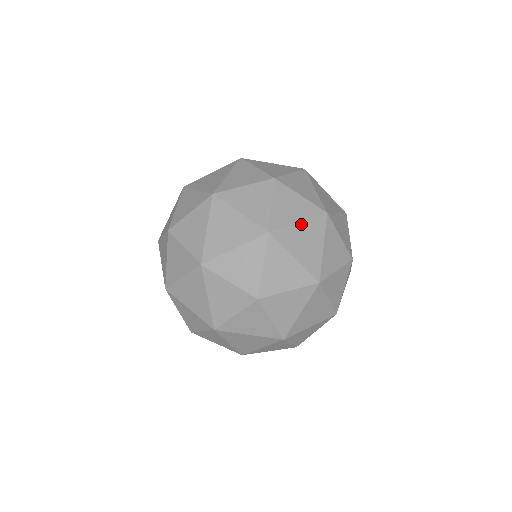
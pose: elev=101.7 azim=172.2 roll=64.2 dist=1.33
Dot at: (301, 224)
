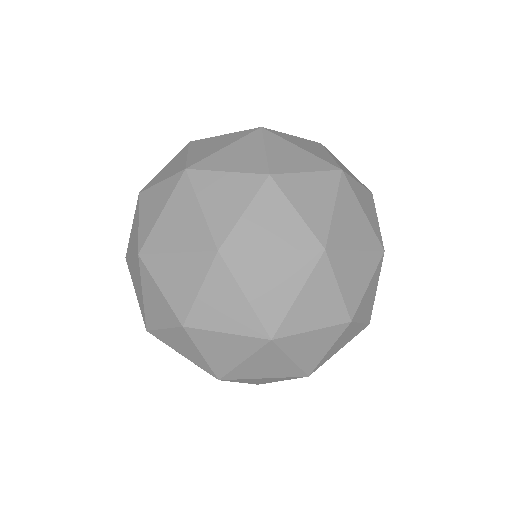
Dot at: (165, 212)
